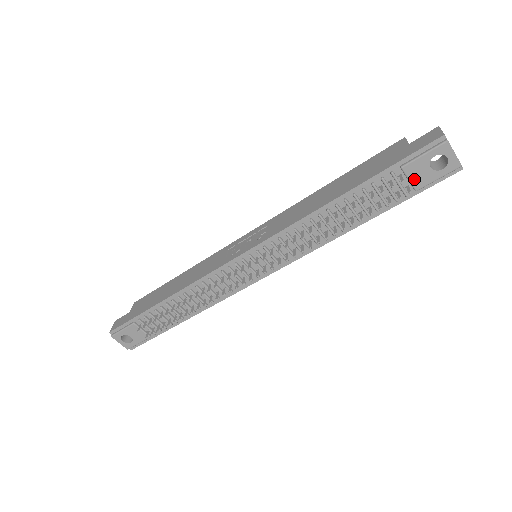
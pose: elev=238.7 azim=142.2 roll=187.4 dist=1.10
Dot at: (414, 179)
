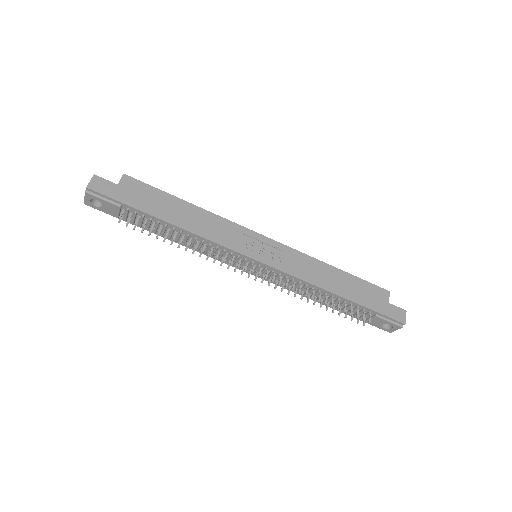
Dot at: (372, 321)
